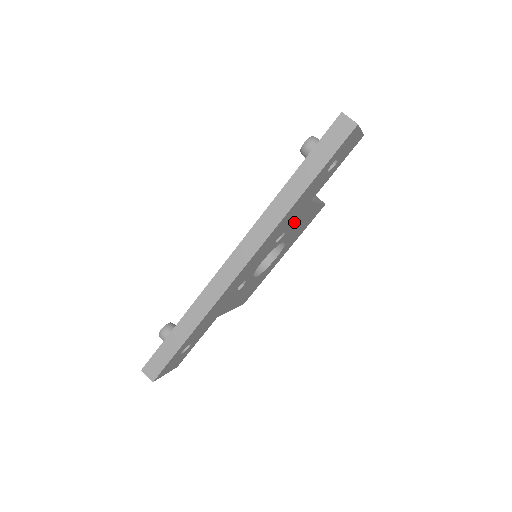
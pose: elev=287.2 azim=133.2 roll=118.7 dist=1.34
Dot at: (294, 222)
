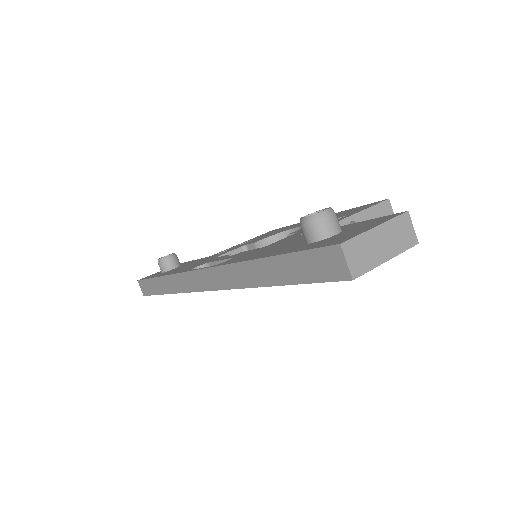
Dot at: occluded
